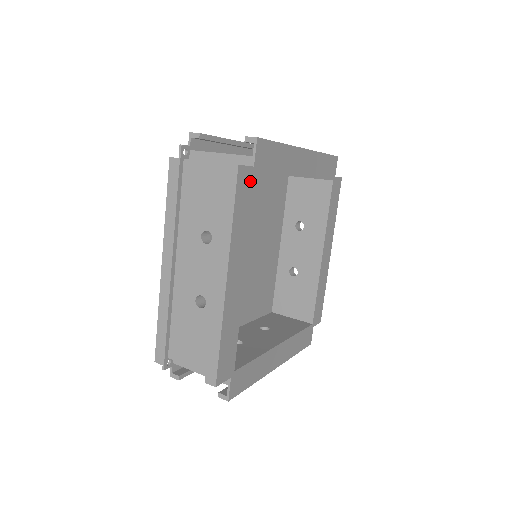
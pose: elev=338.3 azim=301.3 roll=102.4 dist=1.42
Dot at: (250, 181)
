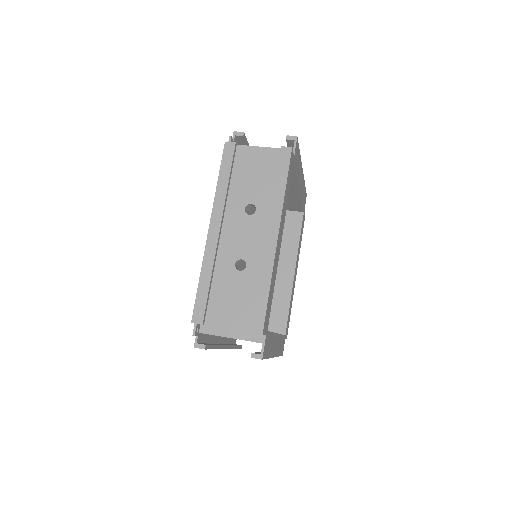
Dot at: (292, 166)
